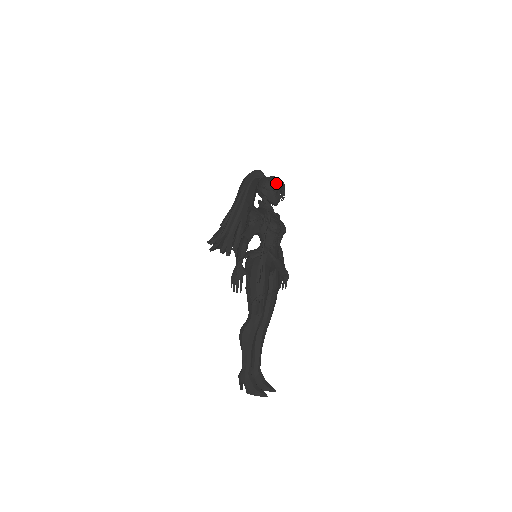
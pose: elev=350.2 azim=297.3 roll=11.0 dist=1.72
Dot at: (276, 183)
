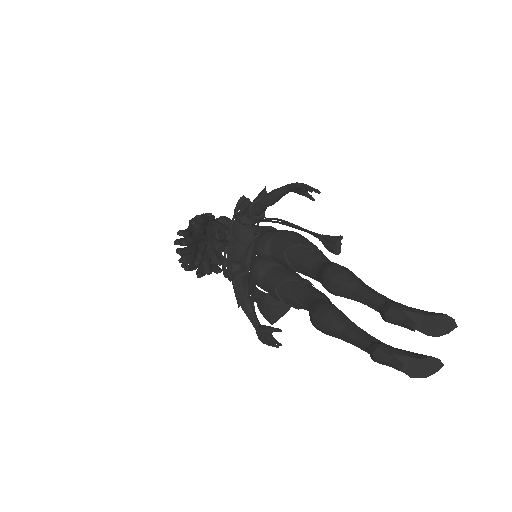
Dot at: occluded
